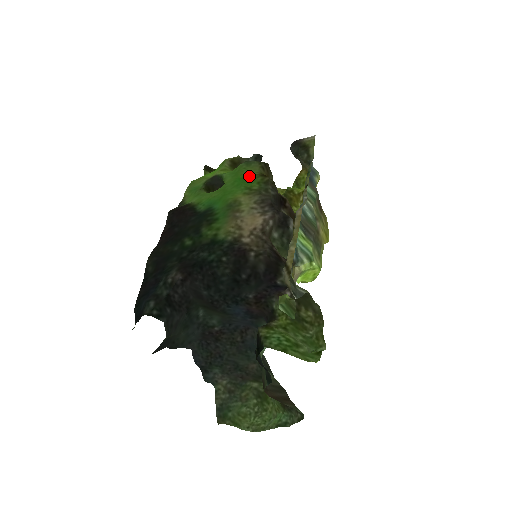
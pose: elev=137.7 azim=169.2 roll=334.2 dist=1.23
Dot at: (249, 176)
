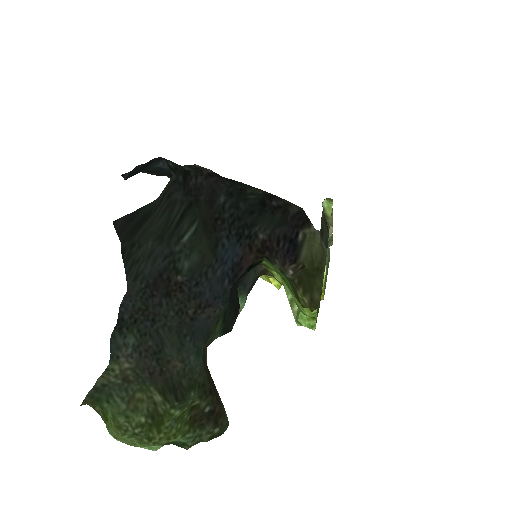
Dot at: occluded
